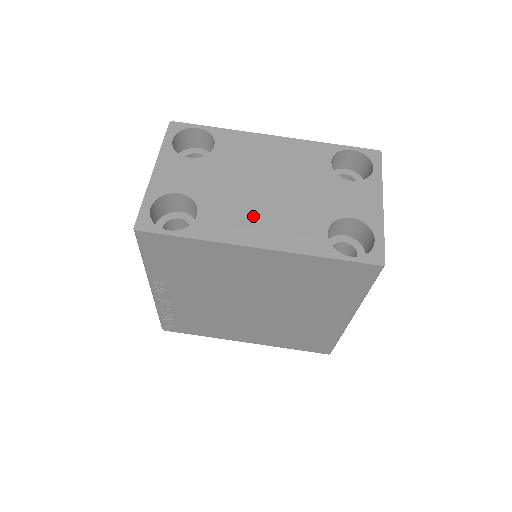
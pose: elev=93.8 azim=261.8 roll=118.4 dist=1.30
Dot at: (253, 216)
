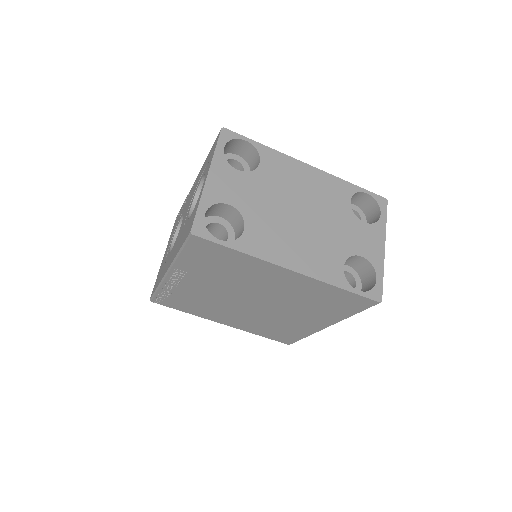
Dot at: (289, 240)
